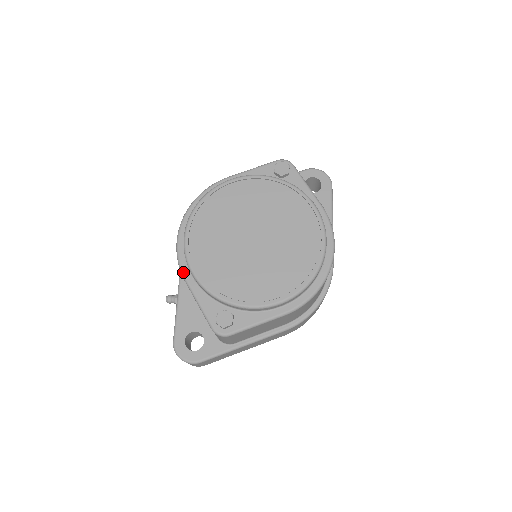
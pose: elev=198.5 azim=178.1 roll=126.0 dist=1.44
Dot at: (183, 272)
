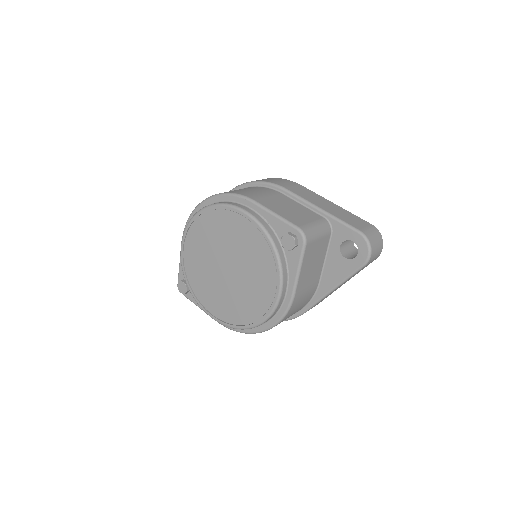
Dot at: occluded
